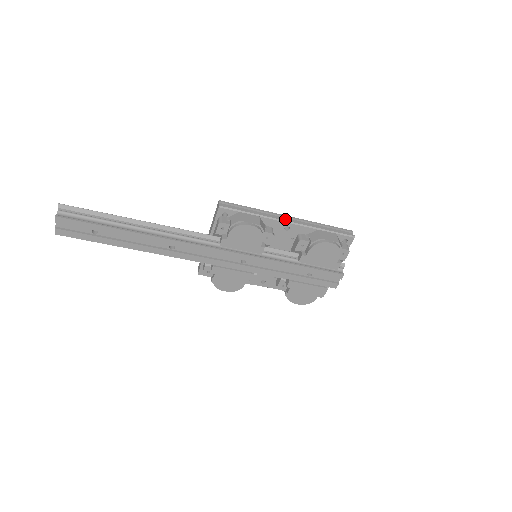
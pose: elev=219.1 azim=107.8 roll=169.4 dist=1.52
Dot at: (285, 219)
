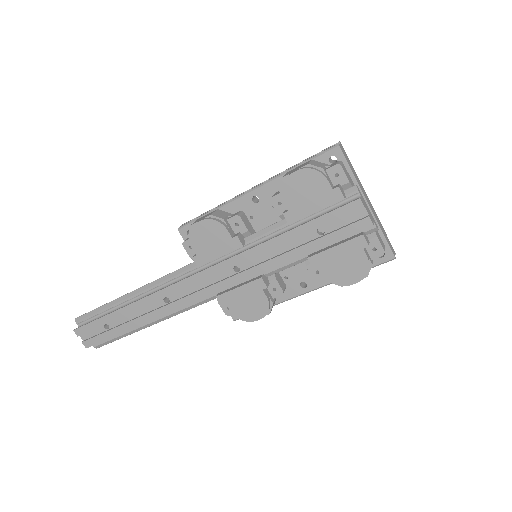
Dot at: (246, 191)
